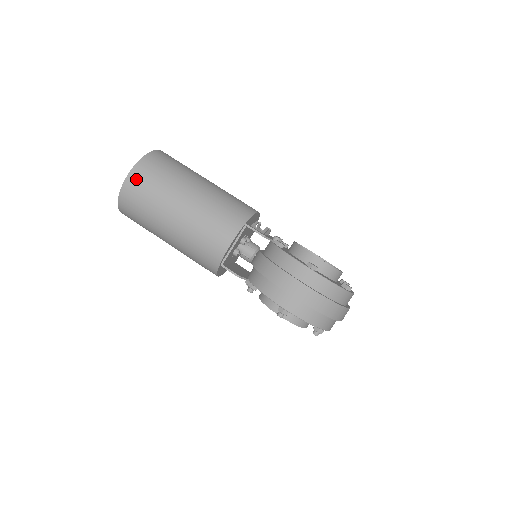
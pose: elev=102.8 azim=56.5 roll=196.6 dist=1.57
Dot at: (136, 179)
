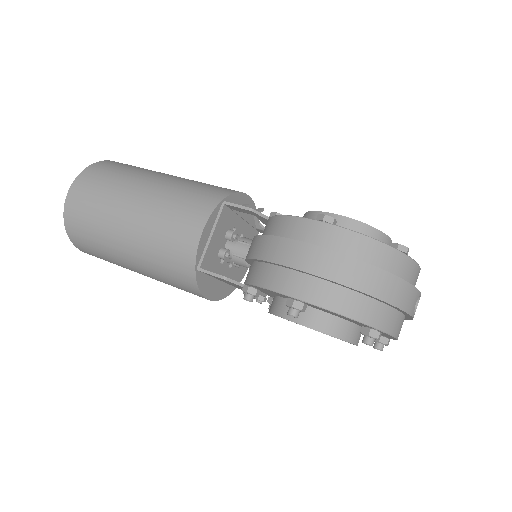
Dot at: (79, 189)
